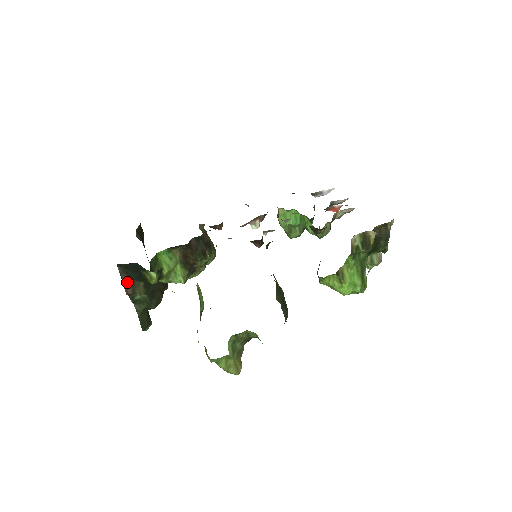
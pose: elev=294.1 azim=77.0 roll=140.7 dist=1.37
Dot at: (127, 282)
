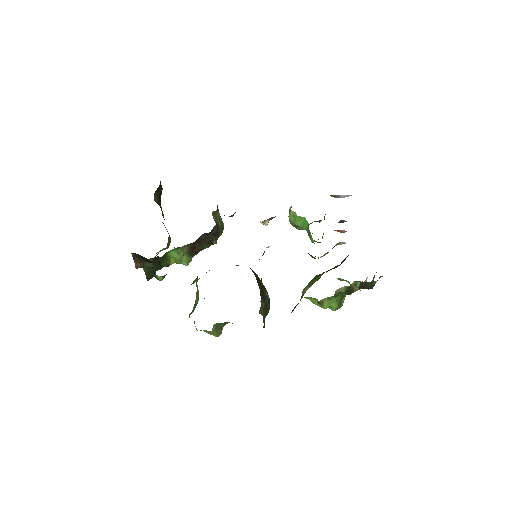
Dot at: (138, 262)
